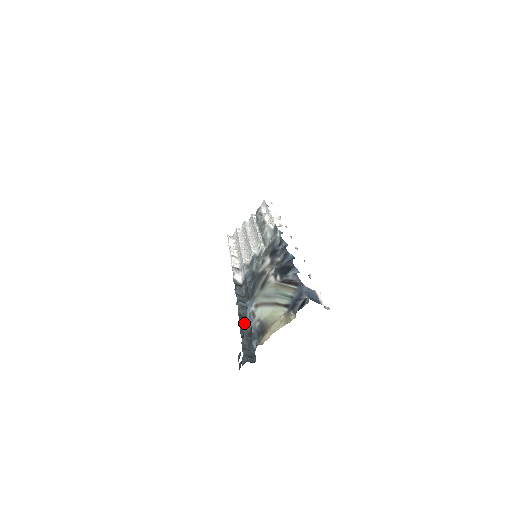
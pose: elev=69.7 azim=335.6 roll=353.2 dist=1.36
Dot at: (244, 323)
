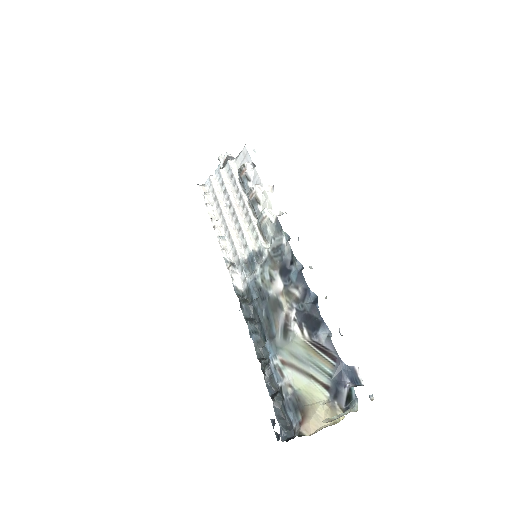
Dot at: (269, 375)
